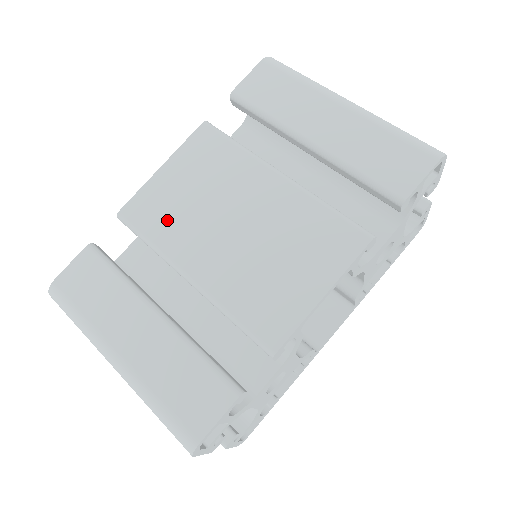
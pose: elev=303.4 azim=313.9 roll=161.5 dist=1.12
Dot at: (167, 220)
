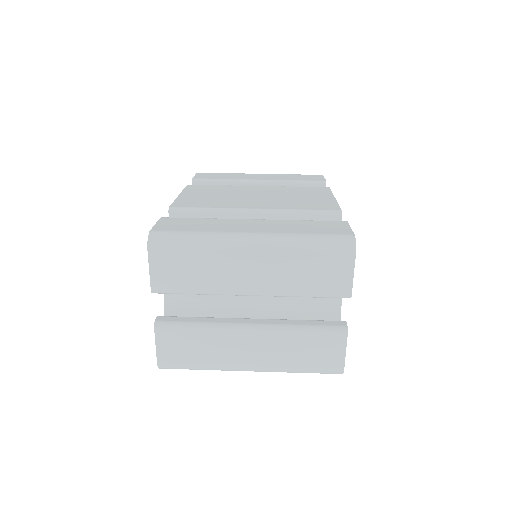
Dot at: (211, 202)
